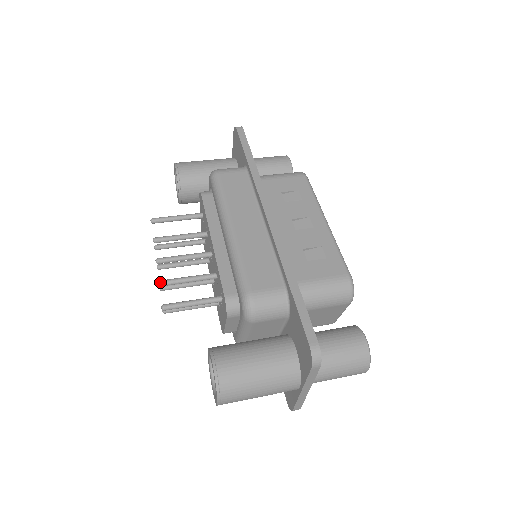
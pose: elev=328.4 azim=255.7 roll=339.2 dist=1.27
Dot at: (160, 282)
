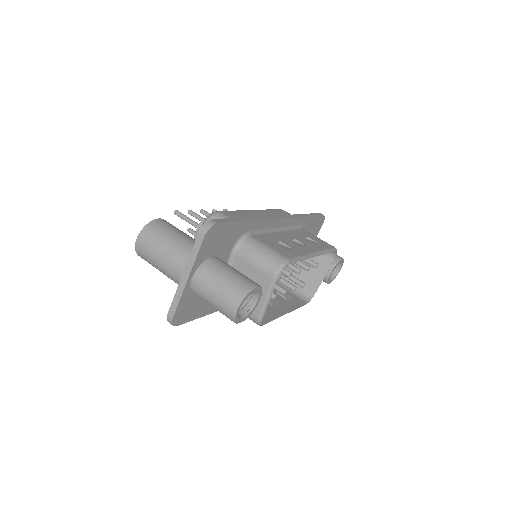
Dot at: occluded
